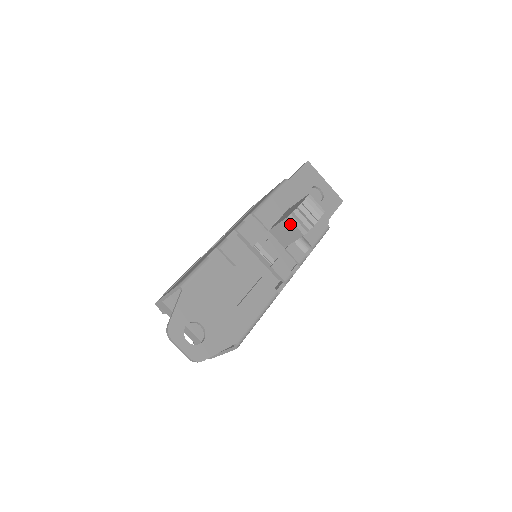
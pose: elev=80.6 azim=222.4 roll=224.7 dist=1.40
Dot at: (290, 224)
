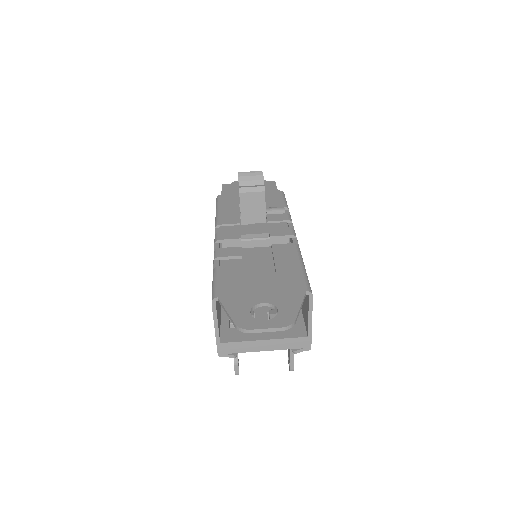
Dot at: (247, 196)
